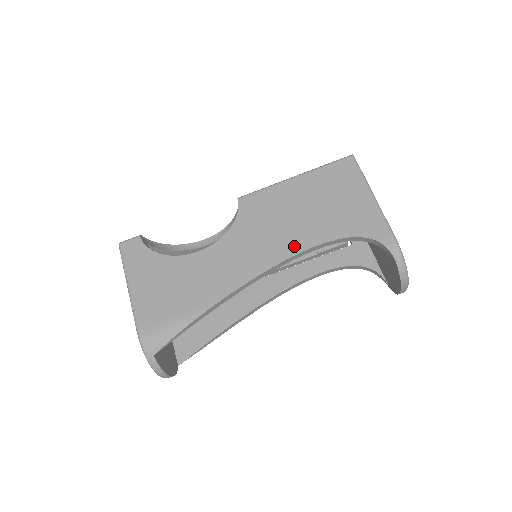
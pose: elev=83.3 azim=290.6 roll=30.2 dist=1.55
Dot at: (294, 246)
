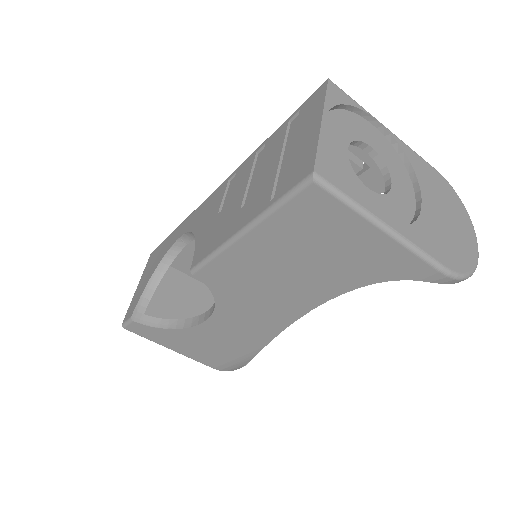
Dot at: (305, 303)
